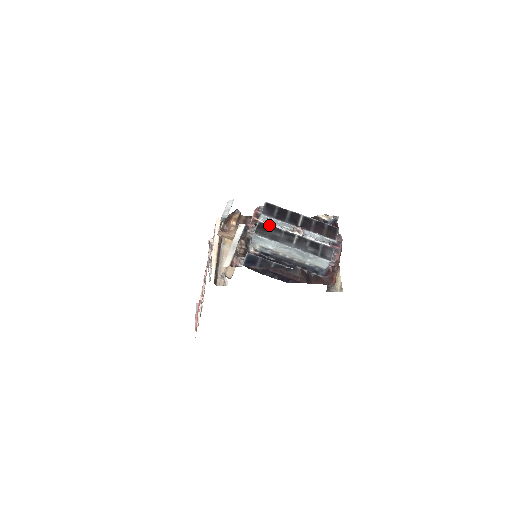
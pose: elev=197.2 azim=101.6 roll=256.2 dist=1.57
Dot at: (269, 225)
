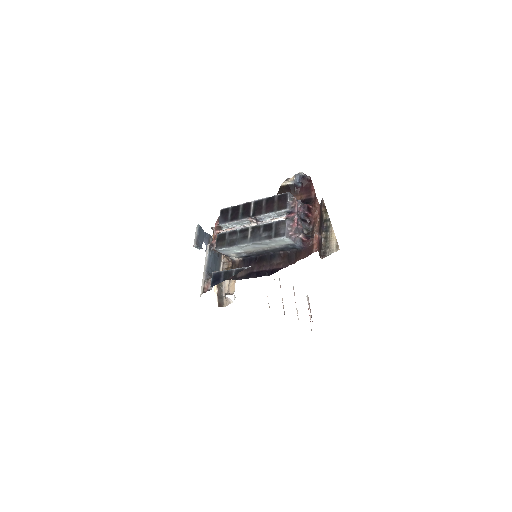
Dot at: (226, 232)
